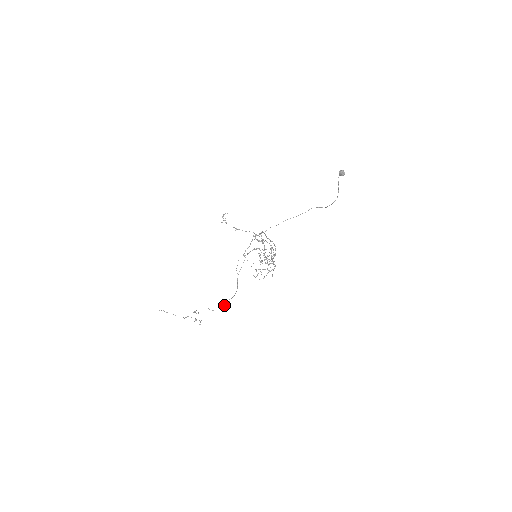
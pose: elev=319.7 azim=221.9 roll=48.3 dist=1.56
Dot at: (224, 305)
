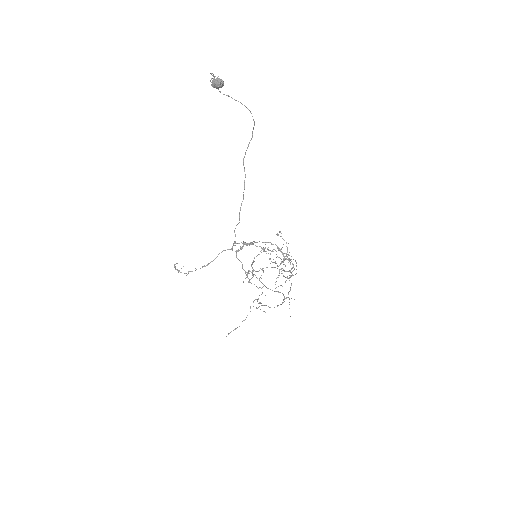
Dot at: occluded
